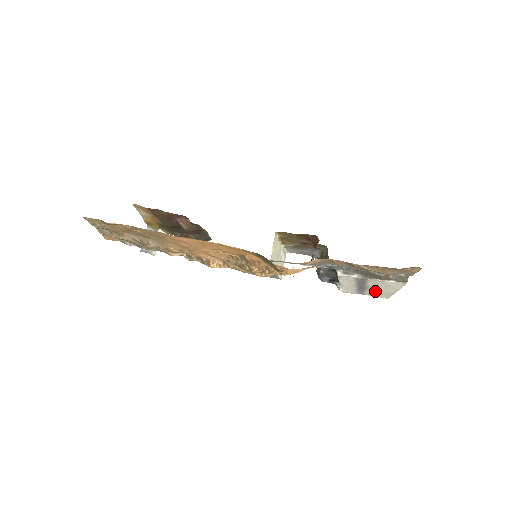
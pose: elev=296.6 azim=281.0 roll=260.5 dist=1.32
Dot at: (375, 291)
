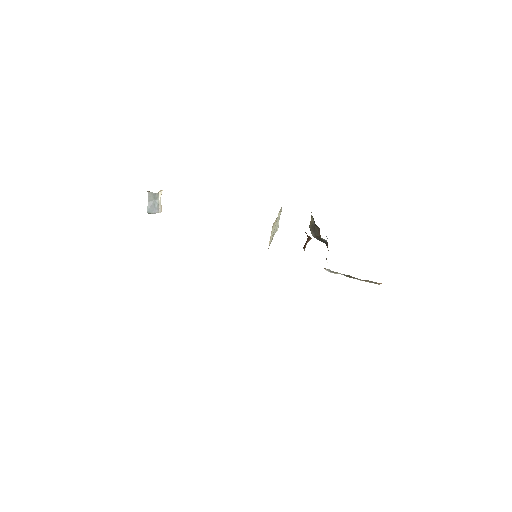
Dot at: occluded
